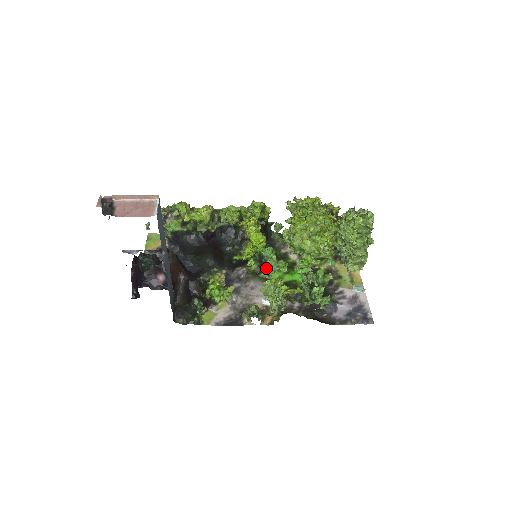
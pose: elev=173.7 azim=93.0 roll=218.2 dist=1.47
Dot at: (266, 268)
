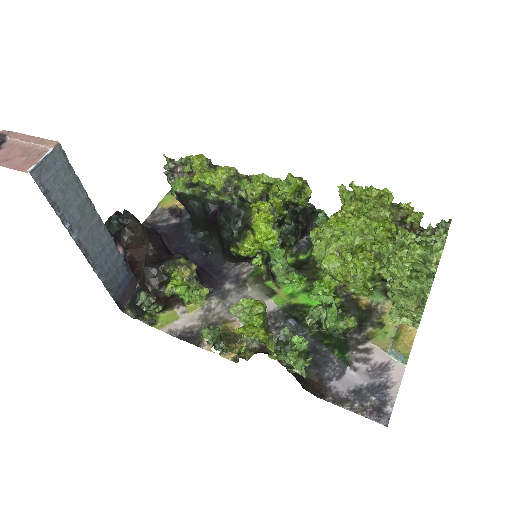
Dot at: (272, 276)
